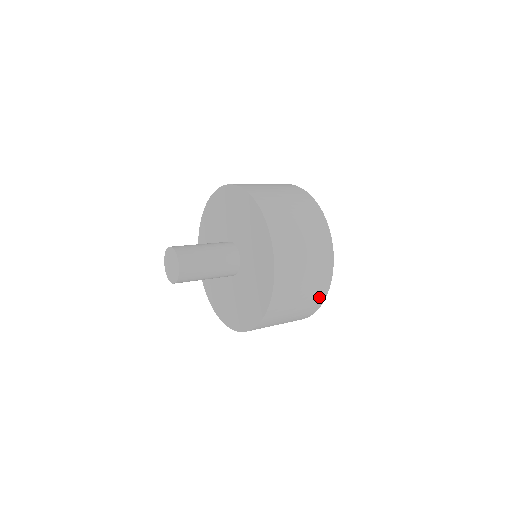
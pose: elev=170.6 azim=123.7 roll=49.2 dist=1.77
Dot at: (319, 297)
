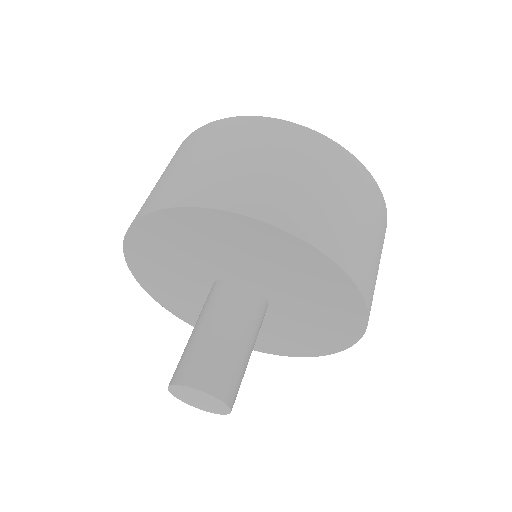
Dot at: occluded
